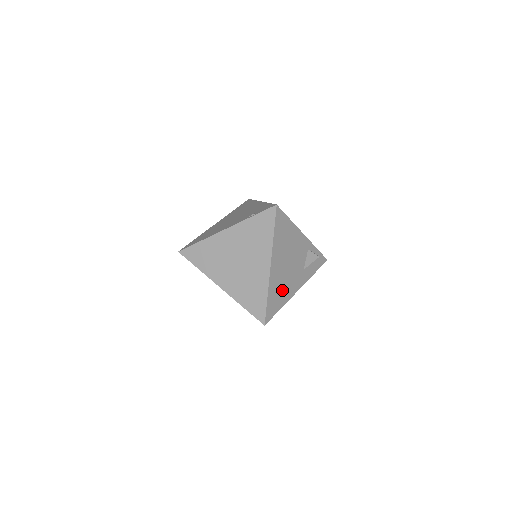
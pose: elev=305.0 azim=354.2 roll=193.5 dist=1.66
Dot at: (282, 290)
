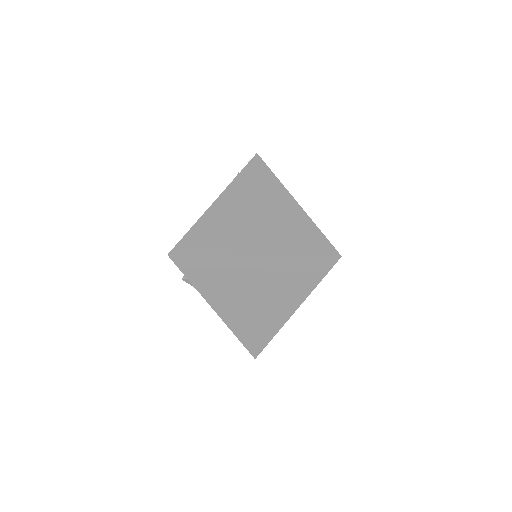
Dot at: occluded
